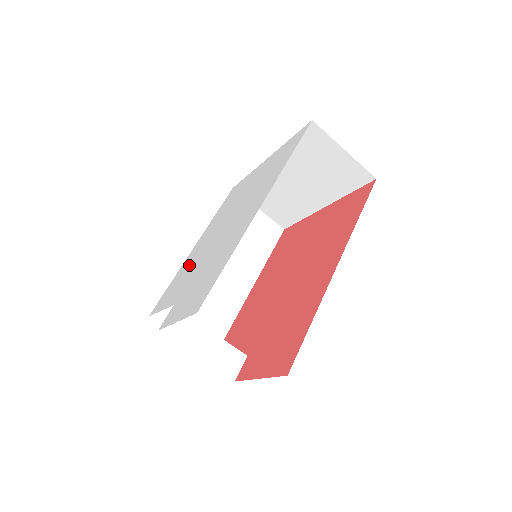
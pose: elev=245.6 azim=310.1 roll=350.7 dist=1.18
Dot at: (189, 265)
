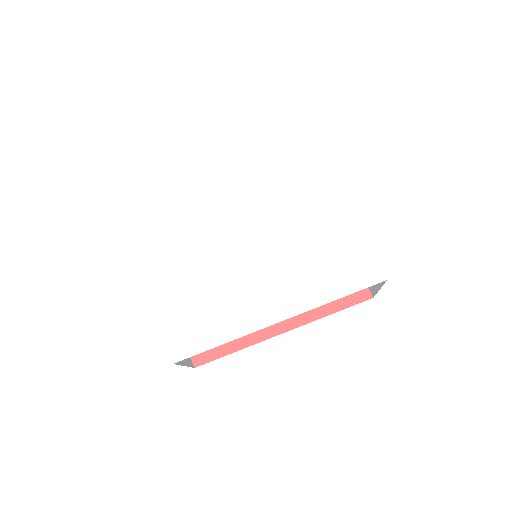
Dot at: (207, 214)
